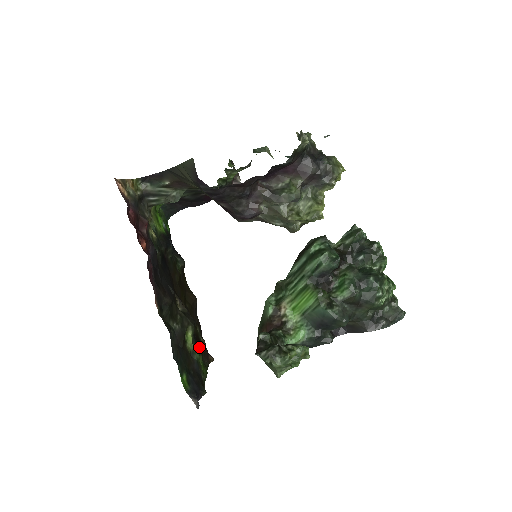
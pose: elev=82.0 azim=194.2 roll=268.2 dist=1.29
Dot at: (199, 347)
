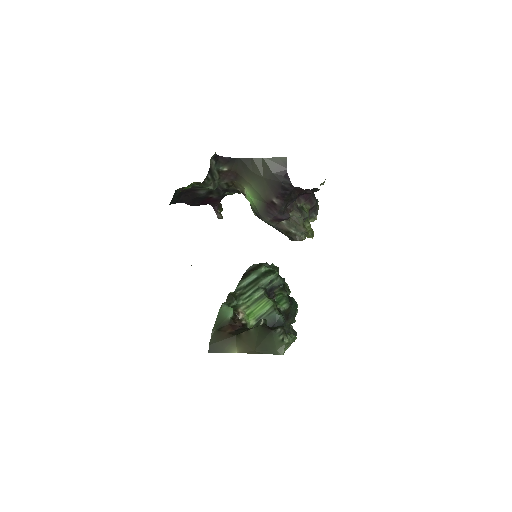
Dot at: occluded
